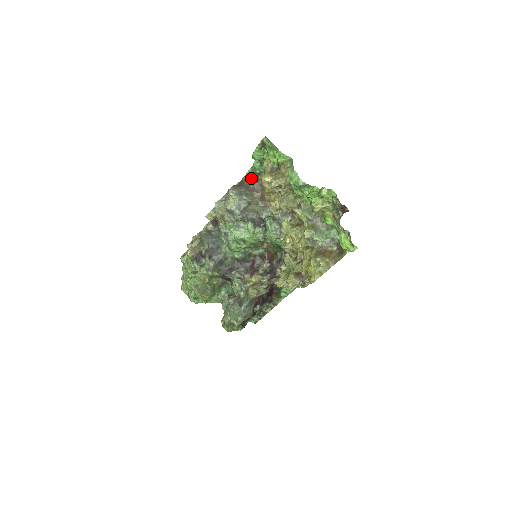
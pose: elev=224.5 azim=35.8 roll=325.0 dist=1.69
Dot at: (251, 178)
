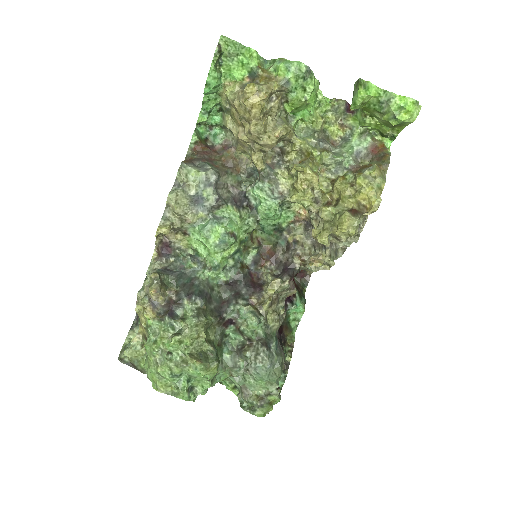
Dot at: (200, 146)
